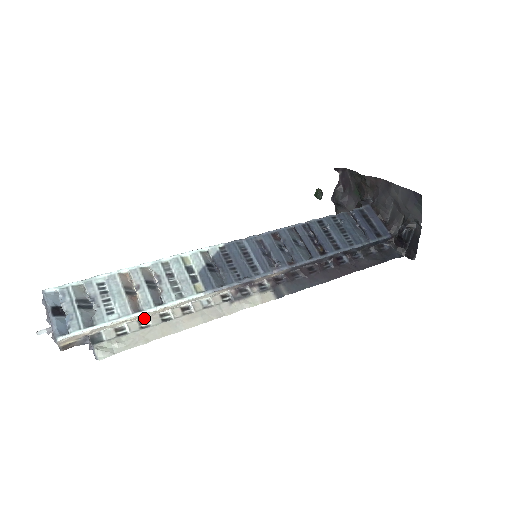
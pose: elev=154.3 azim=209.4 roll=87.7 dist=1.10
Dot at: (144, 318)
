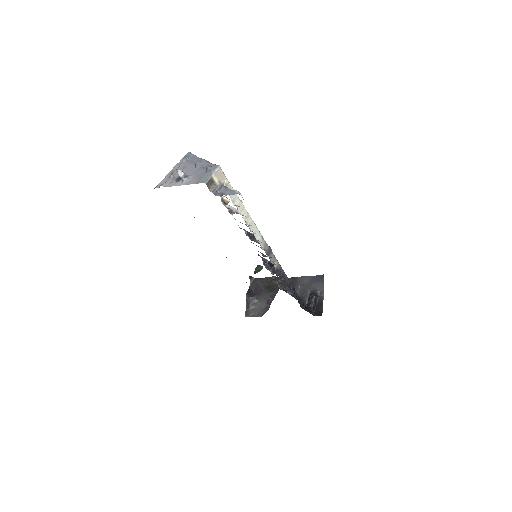
Dot at: (239, 212)
